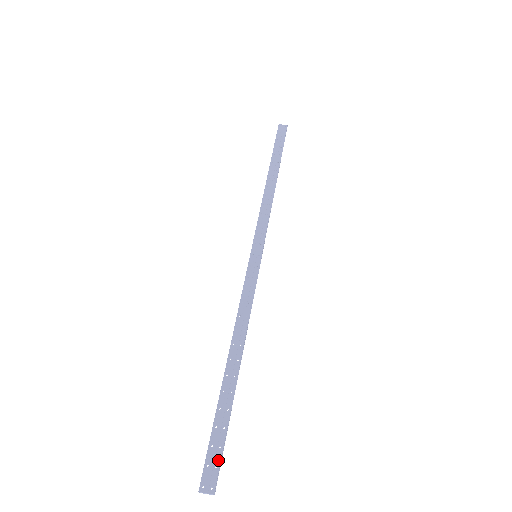
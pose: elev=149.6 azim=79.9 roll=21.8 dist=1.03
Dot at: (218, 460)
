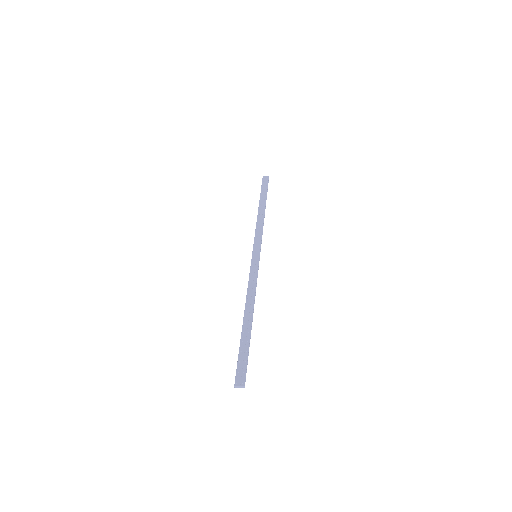
Dot at: (245, 368)
